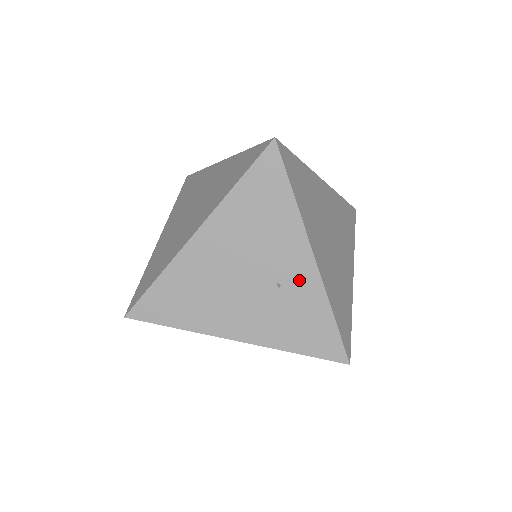
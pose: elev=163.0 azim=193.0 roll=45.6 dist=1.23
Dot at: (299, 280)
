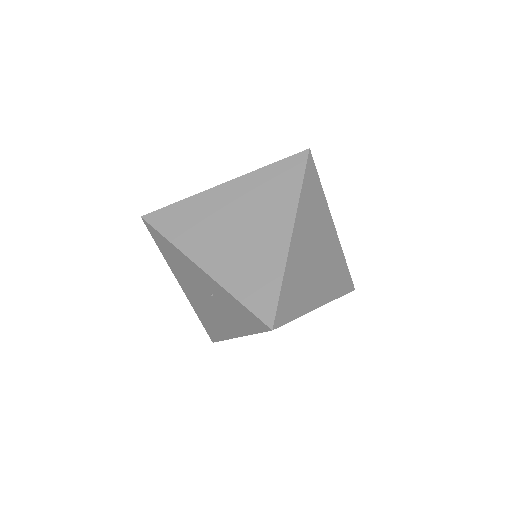
Dot at: (212, 286)
